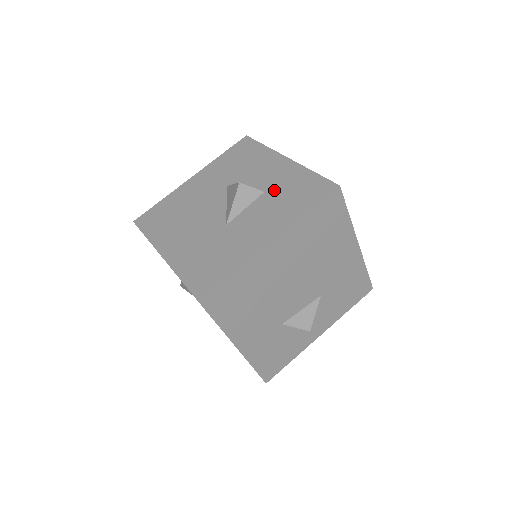
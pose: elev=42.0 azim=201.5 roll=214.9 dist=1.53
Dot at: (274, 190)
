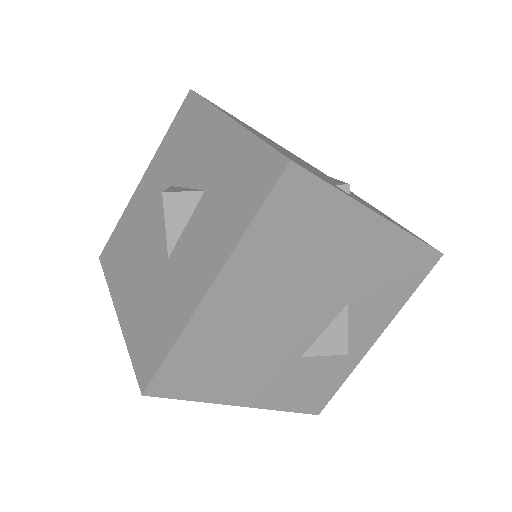
Dot at: (214, 185)
